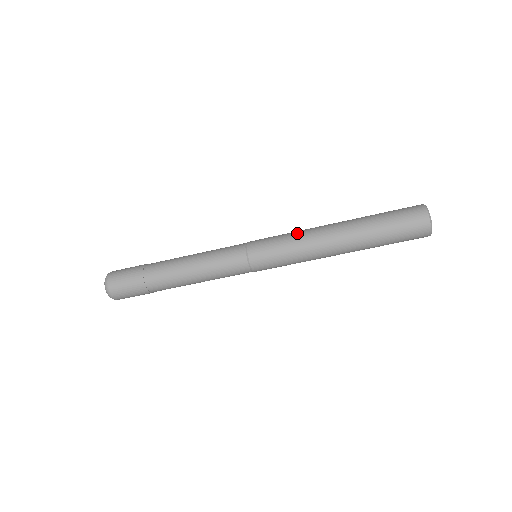
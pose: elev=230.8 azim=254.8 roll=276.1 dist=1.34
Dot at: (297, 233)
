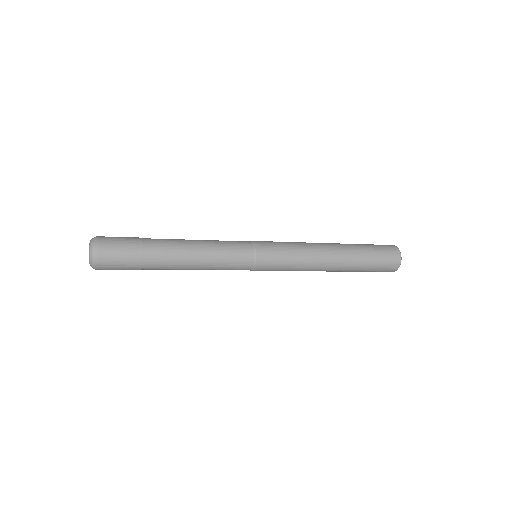
Dot at: (303, 254)
